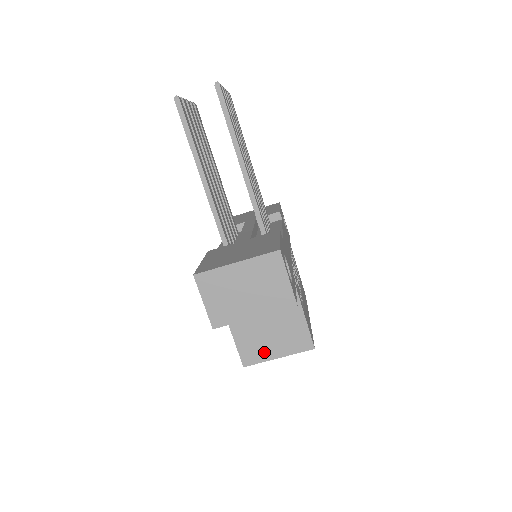
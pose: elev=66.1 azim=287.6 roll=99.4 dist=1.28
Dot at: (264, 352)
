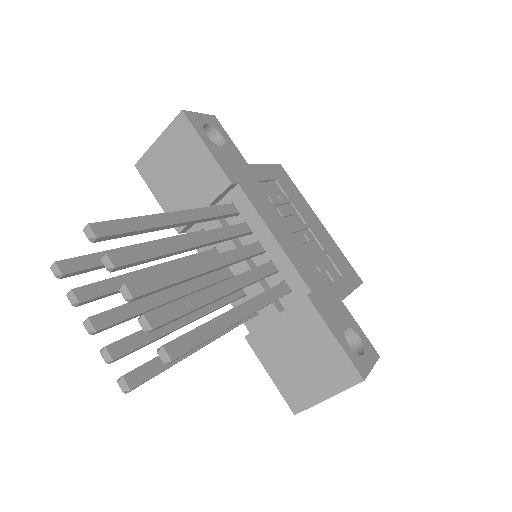
Dot at: occluded
